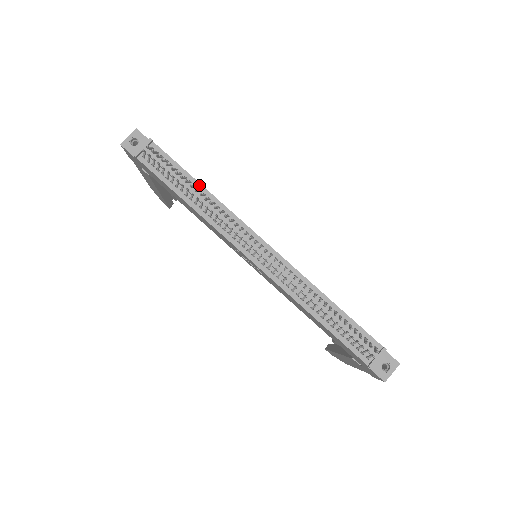
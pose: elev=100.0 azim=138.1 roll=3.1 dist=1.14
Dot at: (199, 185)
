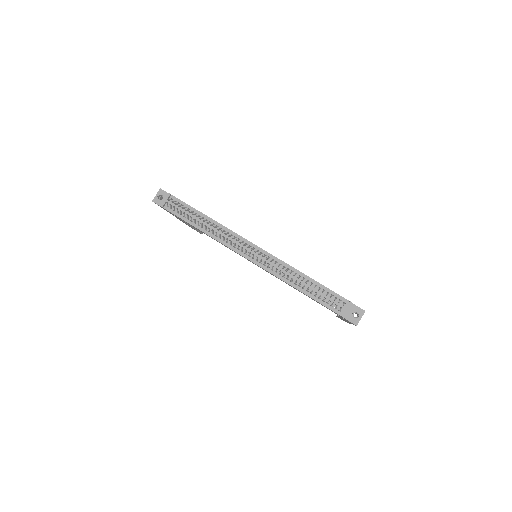
Dot at: (206, 217)
